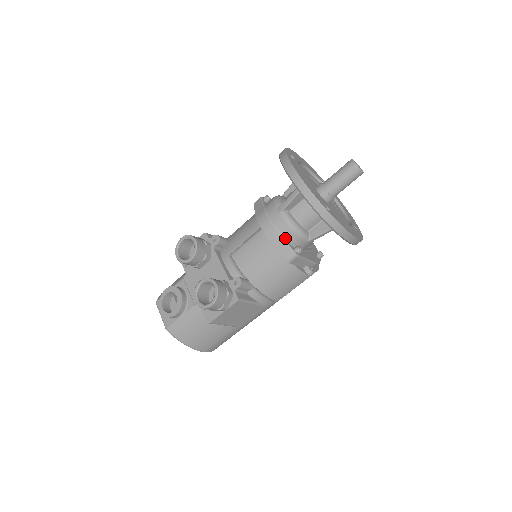
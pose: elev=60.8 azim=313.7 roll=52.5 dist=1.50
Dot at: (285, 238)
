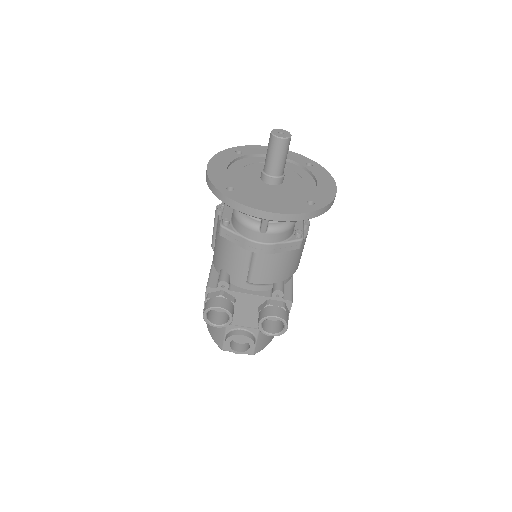
Dot at: (285, 240)
